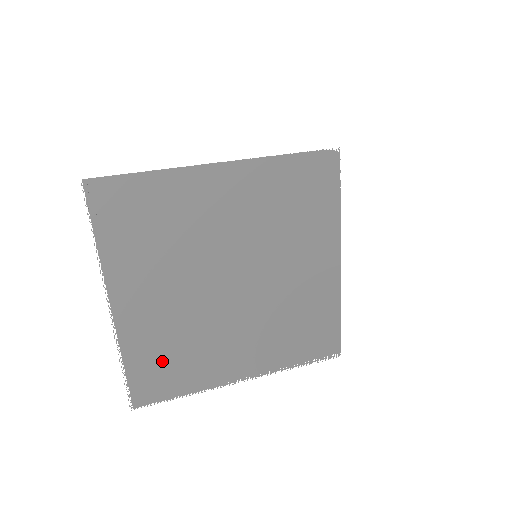
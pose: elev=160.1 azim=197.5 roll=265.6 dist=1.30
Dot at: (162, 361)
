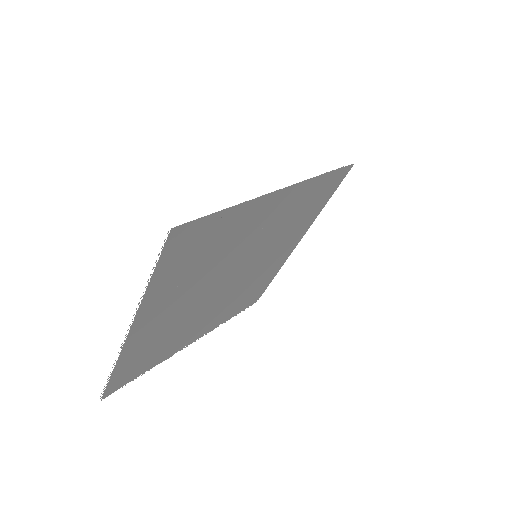
Dot at: (143, 357)
